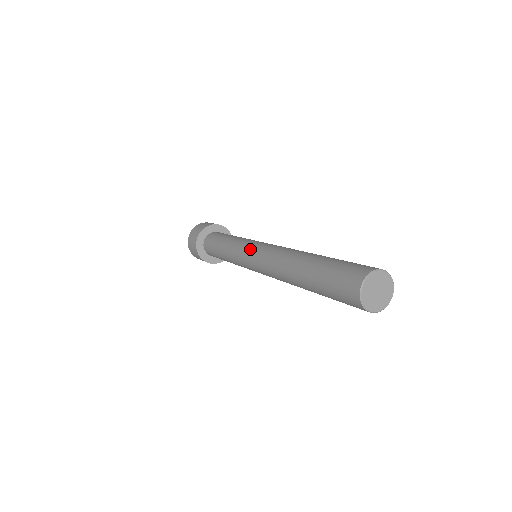
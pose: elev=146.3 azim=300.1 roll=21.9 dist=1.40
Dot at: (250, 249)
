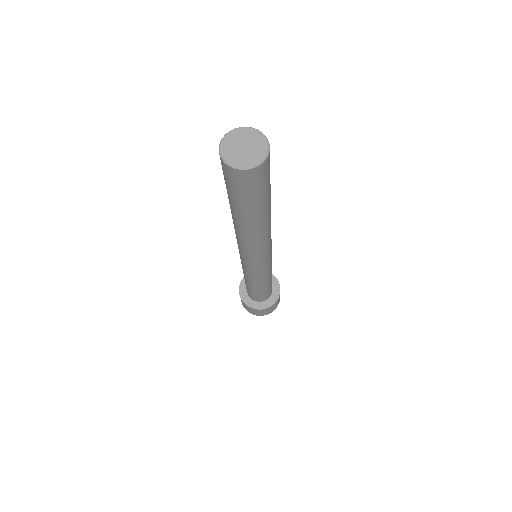
Dot at: occluded
